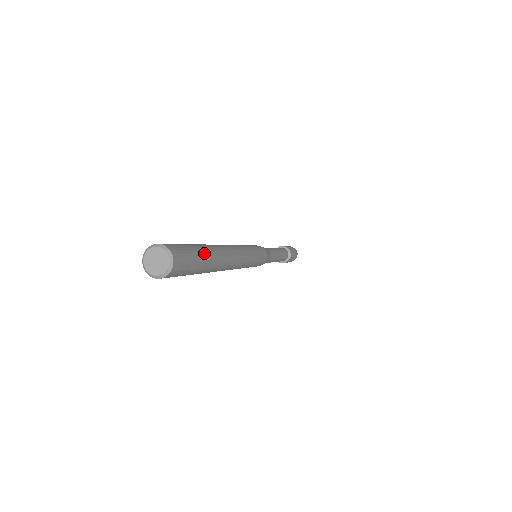
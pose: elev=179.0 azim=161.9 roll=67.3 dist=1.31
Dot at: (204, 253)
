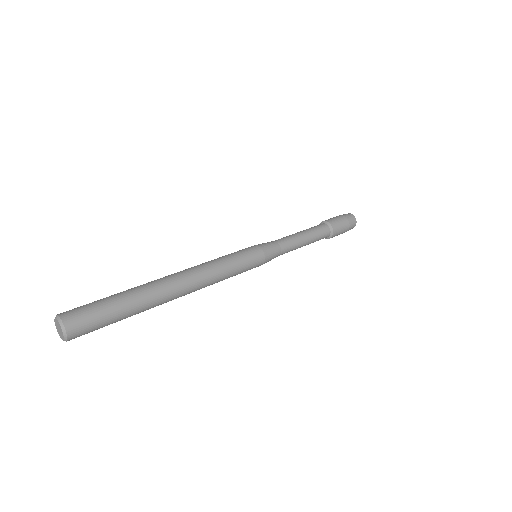
Dot at: (125, 314)
